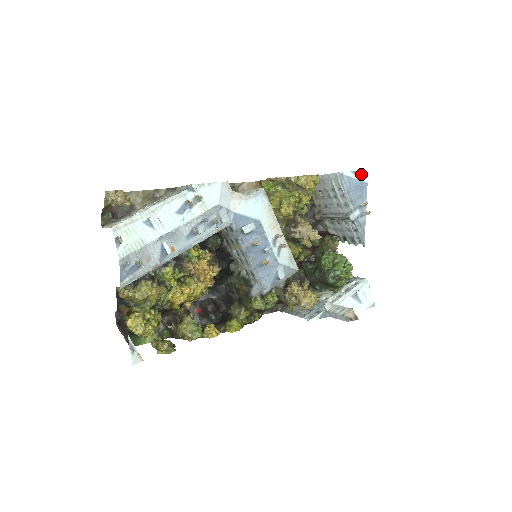
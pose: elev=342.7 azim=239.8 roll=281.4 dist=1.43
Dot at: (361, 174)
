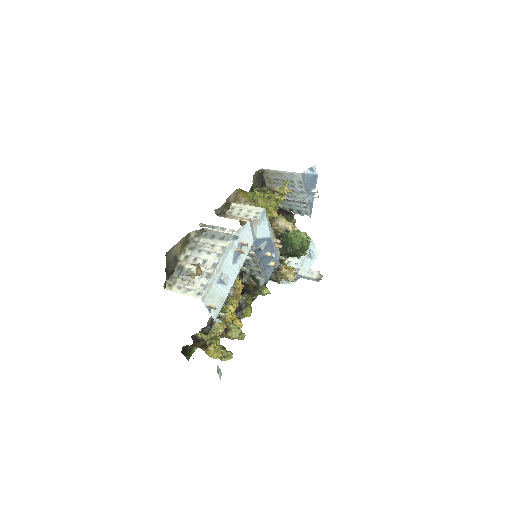
Dot at: (314, 169)
